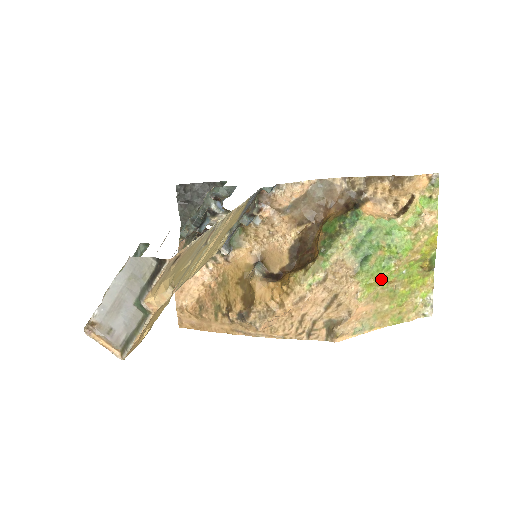
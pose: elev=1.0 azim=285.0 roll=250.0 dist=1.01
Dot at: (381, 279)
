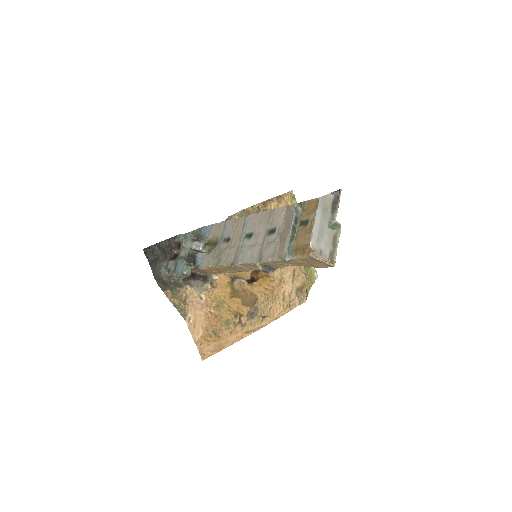
Dot at: occluded
